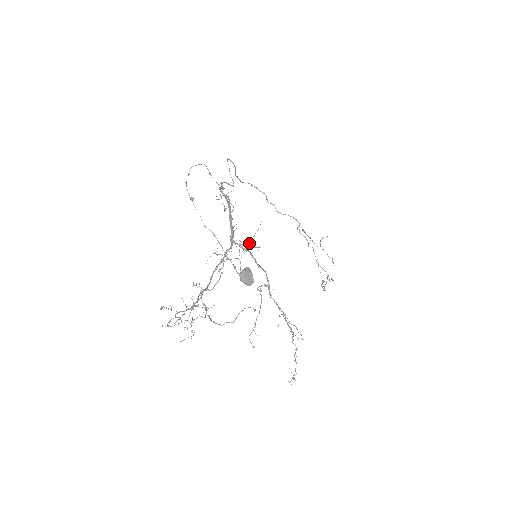
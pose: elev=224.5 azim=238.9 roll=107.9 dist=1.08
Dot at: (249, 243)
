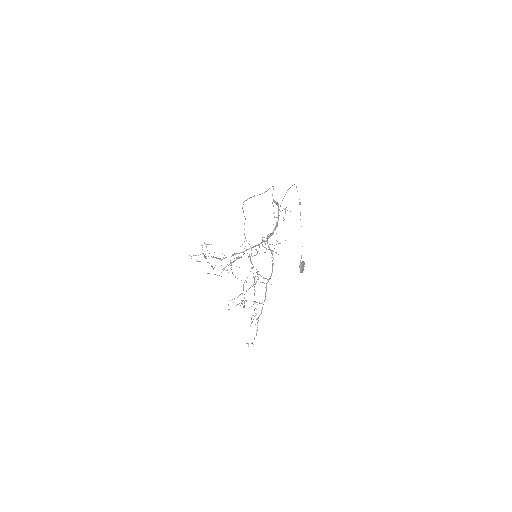
Dot at: occluded
